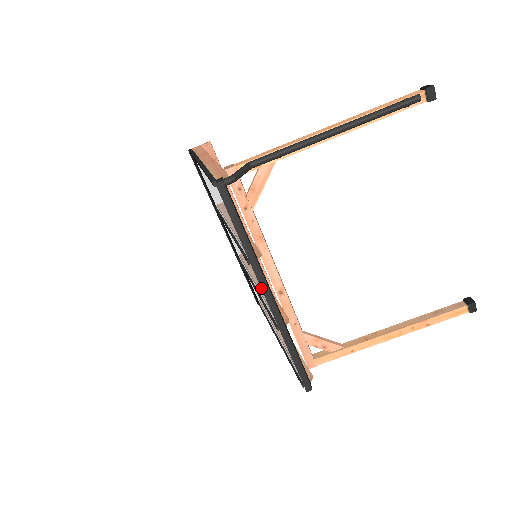
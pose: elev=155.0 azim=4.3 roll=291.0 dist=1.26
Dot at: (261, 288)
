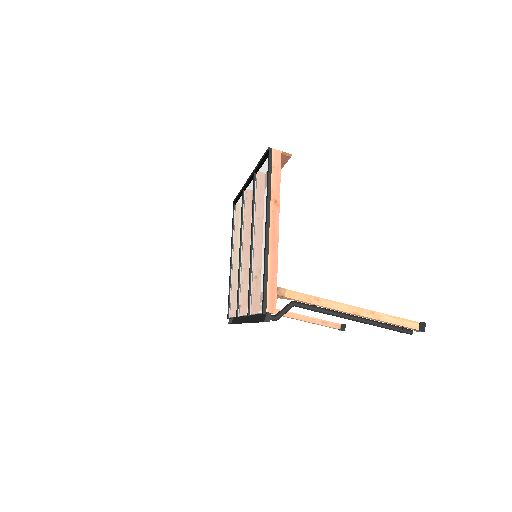
Dot at: occluded
